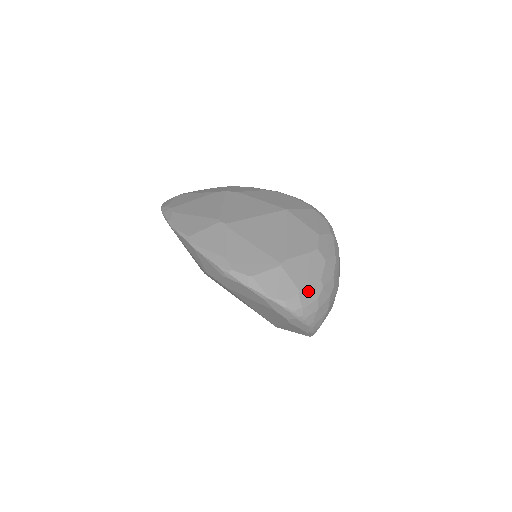
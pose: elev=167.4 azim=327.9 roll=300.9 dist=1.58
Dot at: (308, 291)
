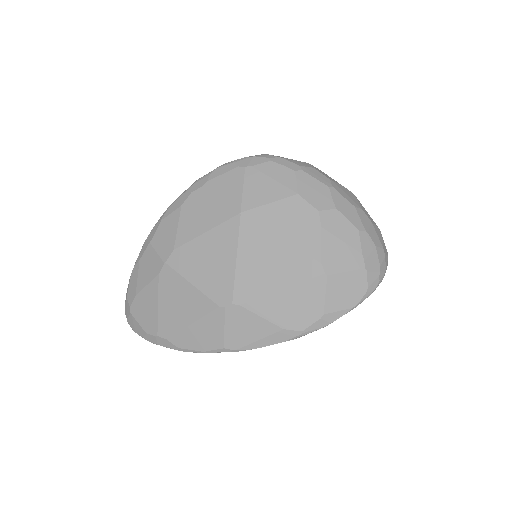
Dot at: (366, 256)
